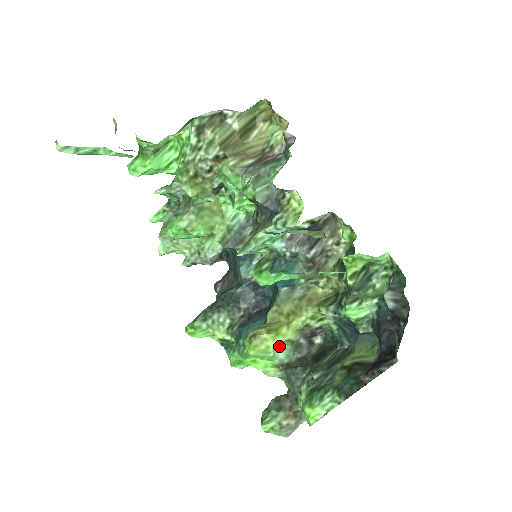
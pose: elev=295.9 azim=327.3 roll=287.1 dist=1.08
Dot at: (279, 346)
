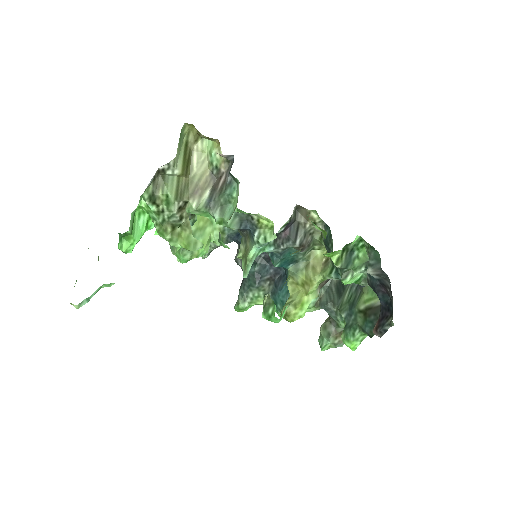
Dot at: occluded
